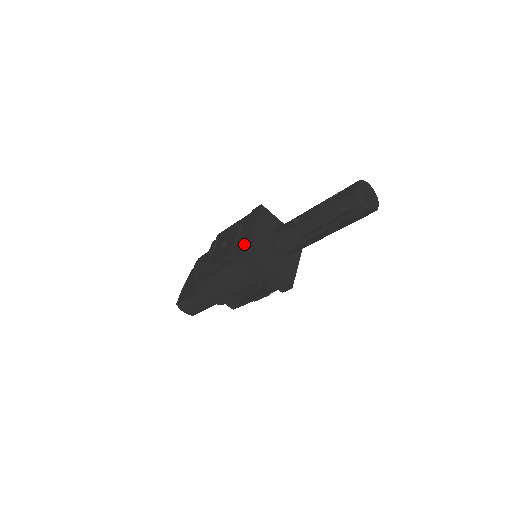
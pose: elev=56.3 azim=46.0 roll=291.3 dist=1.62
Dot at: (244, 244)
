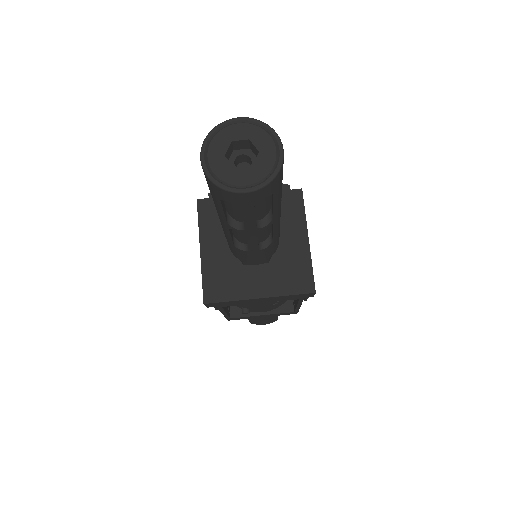
Dot at: occluded
